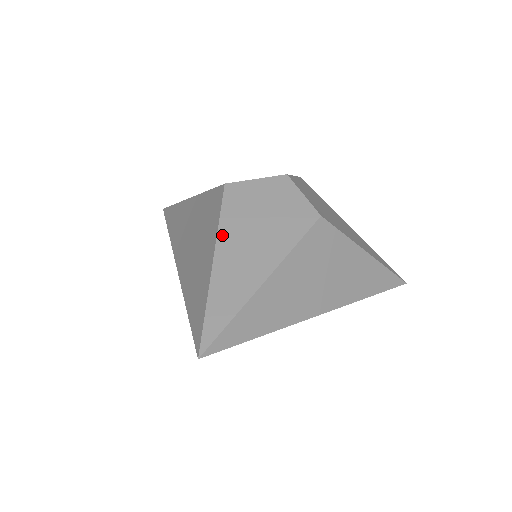
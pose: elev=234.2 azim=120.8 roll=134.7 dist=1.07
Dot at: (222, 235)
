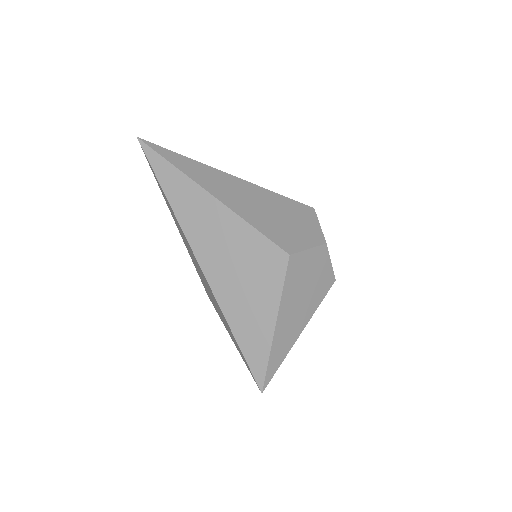
Dot at: (283, 304)
